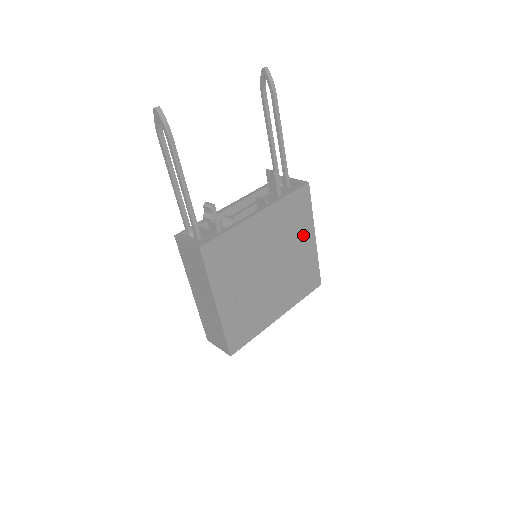
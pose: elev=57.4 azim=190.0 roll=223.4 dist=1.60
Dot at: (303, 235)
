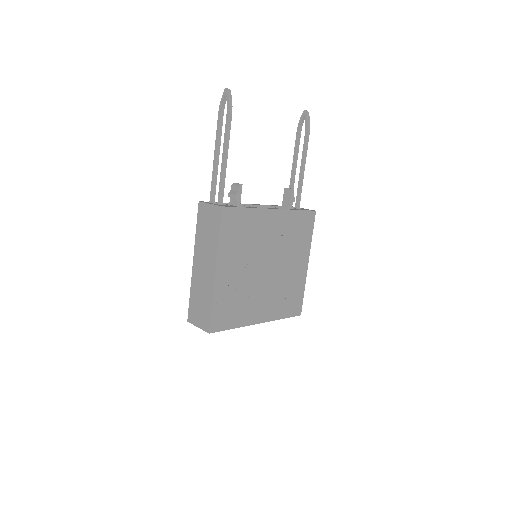
Dot at: (299, 255)
